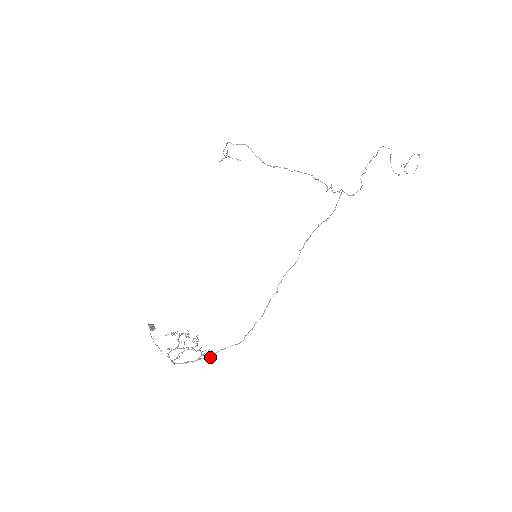
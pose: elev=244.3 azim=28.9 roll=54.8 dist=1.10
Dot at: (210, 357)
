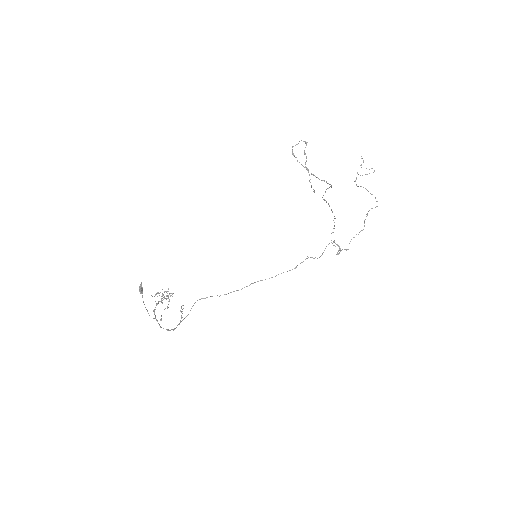
Dot at: occluded
